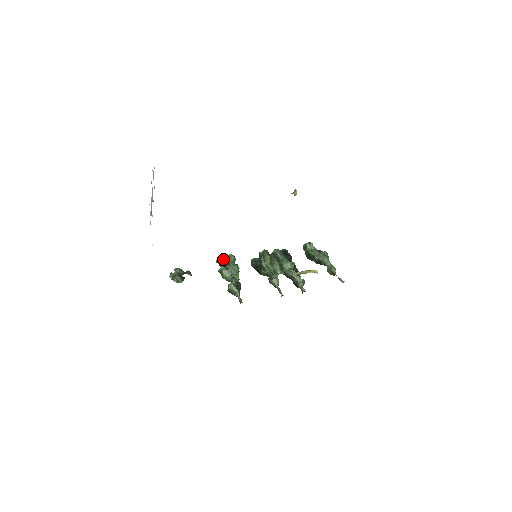
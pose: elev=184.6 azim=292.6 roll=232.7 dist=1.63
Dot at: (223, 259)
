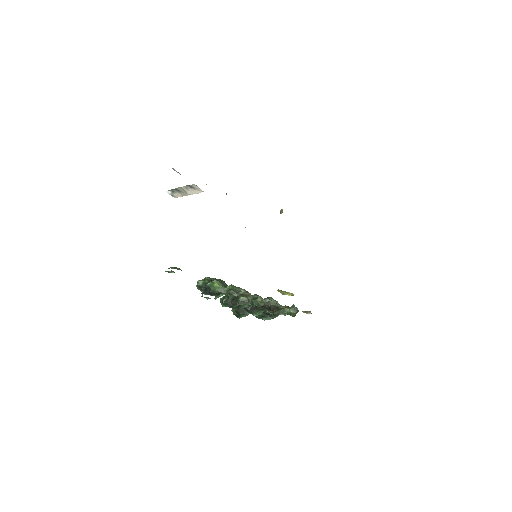
Dot at: (208, 278)
